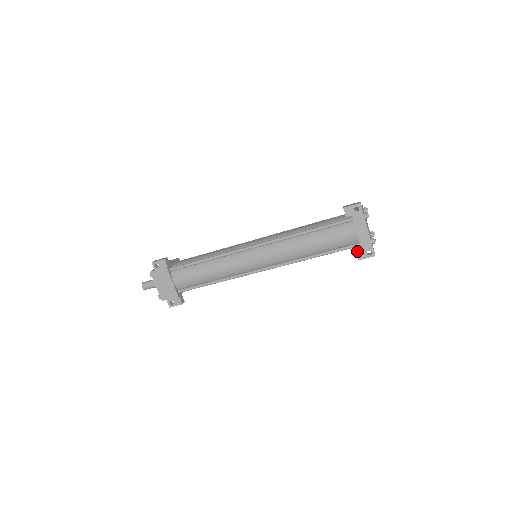
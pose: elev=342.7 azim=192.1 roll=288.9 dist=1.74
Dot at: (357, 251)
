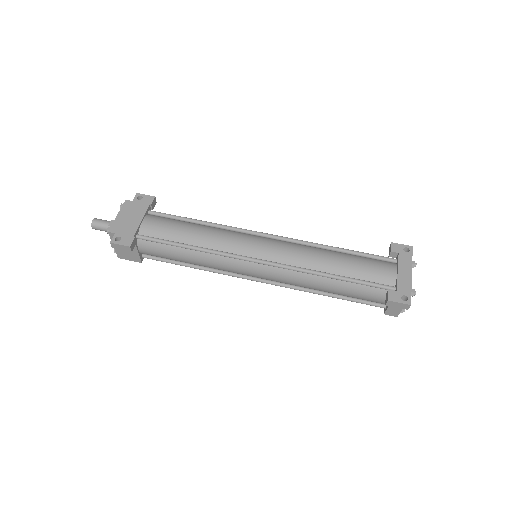
Dot at: (390, 290)
